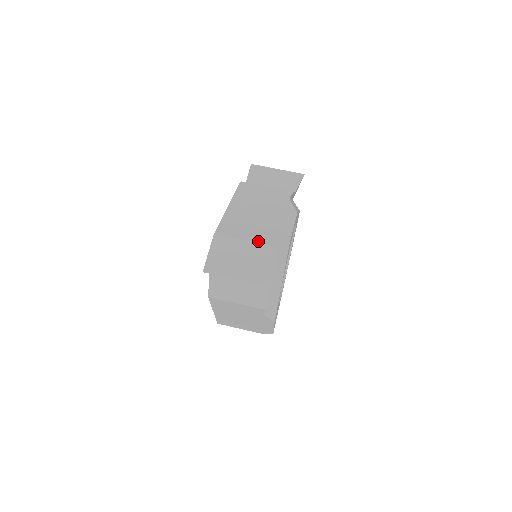
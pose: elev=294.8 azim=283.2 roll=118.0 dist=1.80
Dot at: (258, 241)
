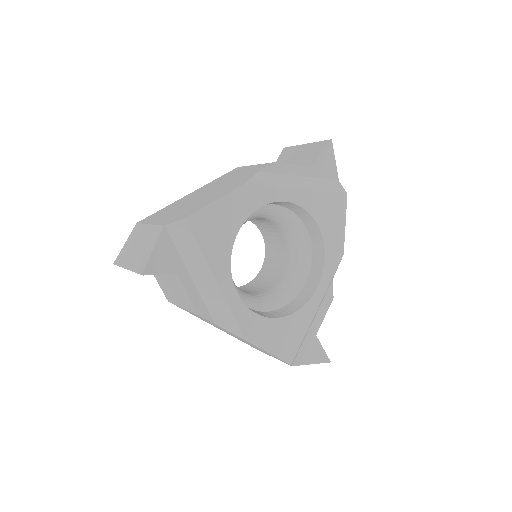
Dot at: (158, 223)
